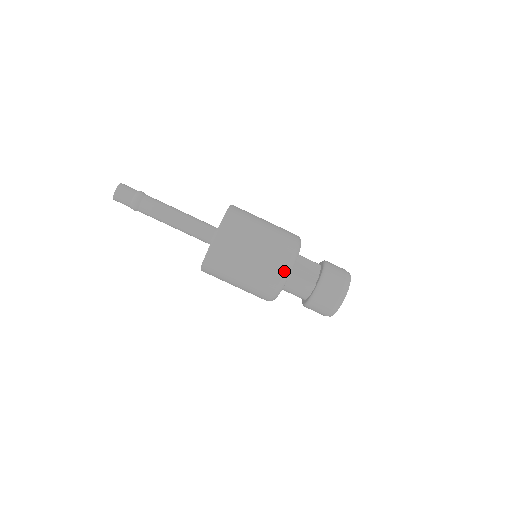
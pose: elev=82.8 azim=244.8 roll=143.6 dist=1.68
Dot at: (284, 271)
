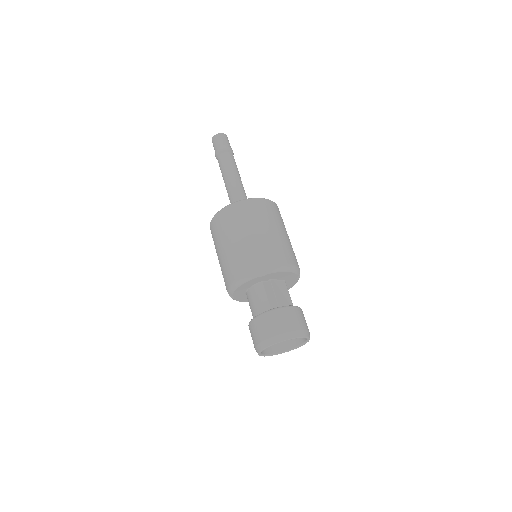
Dot at: (257, 268)
